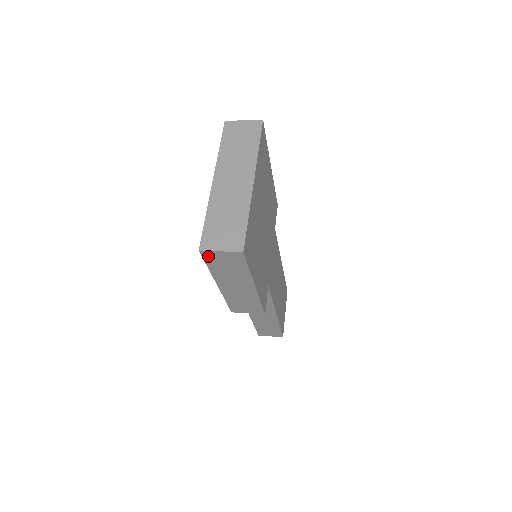
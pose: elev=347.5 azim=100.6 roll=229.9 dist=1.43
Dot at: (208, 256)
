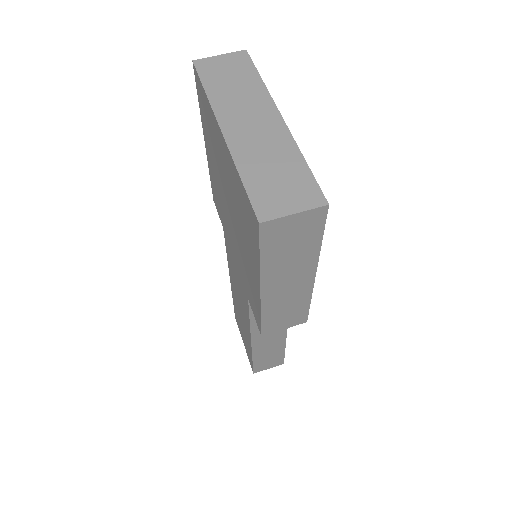
Dot at: (269, 232)
